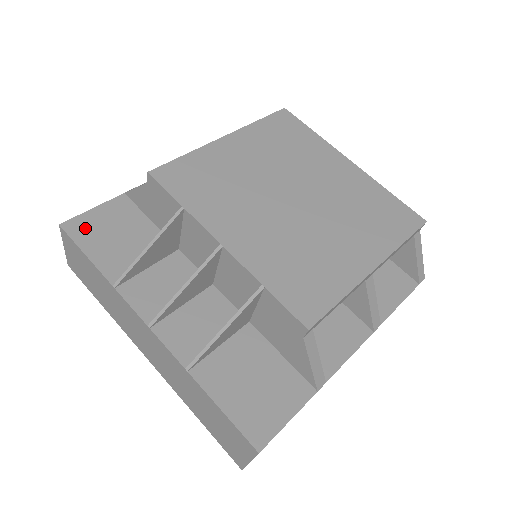
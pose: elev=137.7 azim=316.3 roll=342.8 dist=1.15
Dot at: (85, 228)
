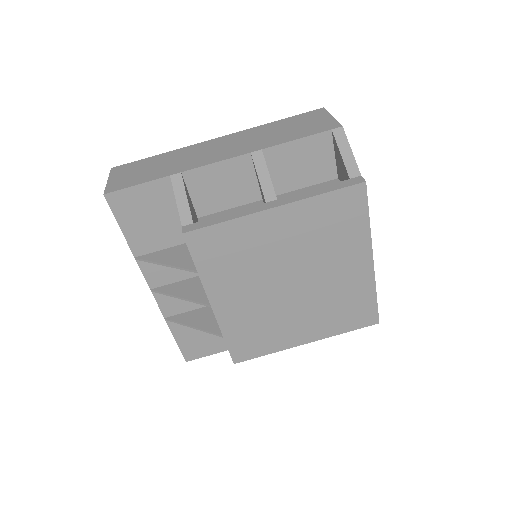
Dot at: (125, 204)
